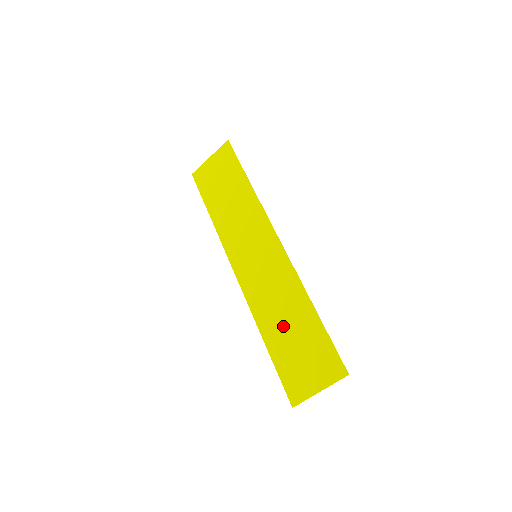
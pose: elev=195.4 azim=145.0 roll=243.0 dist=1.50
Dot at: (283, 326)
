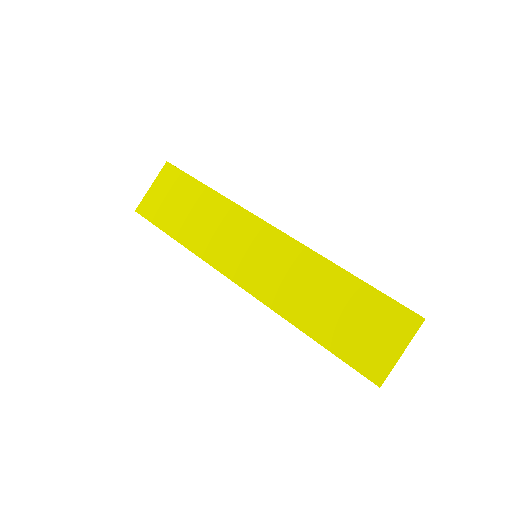
Dot at: (325, 309)
